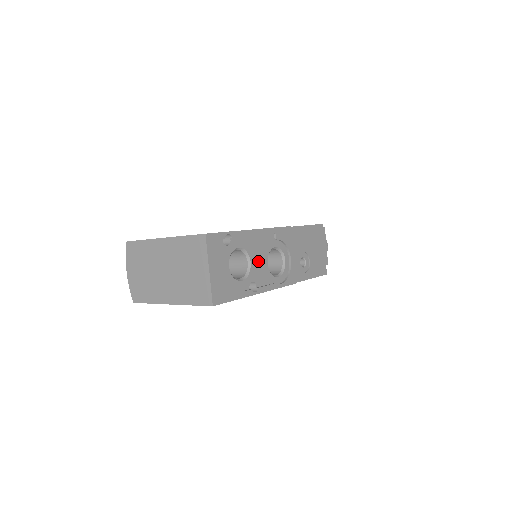
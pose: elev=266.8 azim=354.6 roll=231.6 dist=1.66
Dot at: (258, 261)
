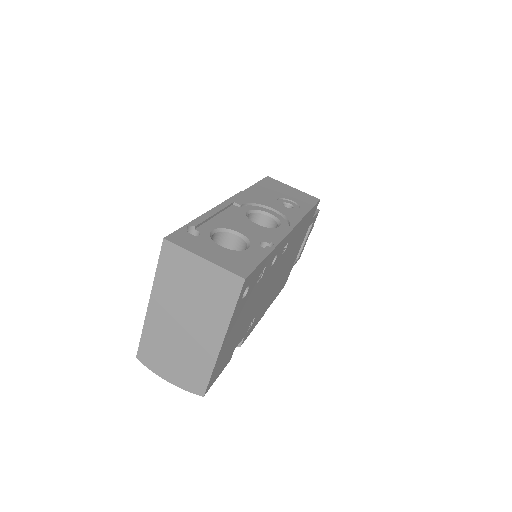
Dot at: (245, 228)
